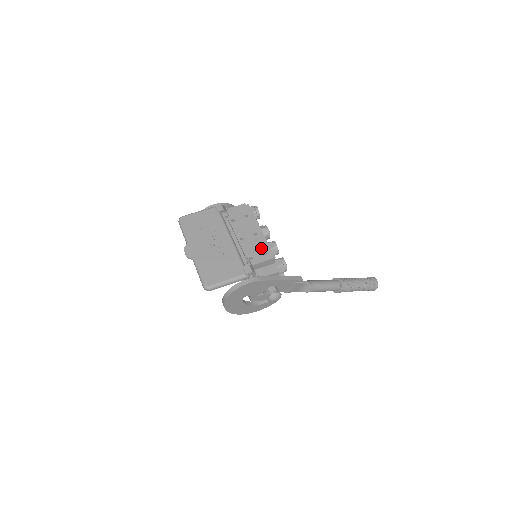
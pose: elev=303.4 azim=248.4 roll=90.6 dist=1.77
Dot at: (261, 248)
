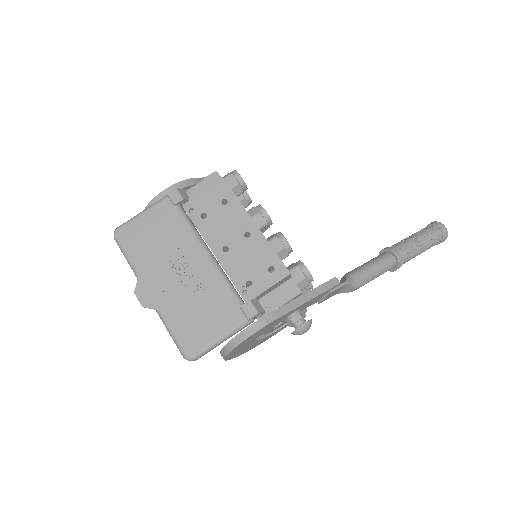
Dot at: (262, 260)
